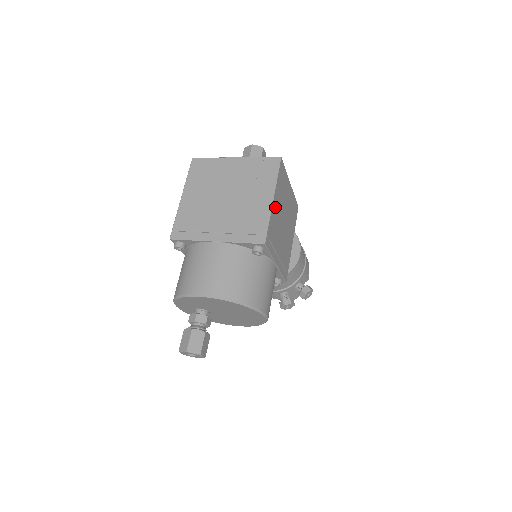
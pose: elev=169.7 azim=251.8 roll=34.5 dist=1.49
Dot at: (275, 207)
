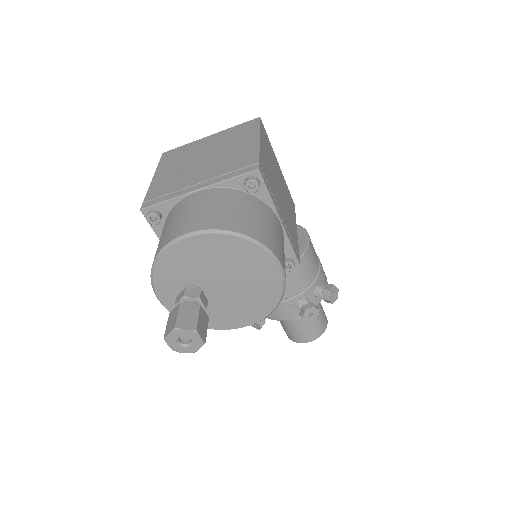
Dot at: (264, 153)
